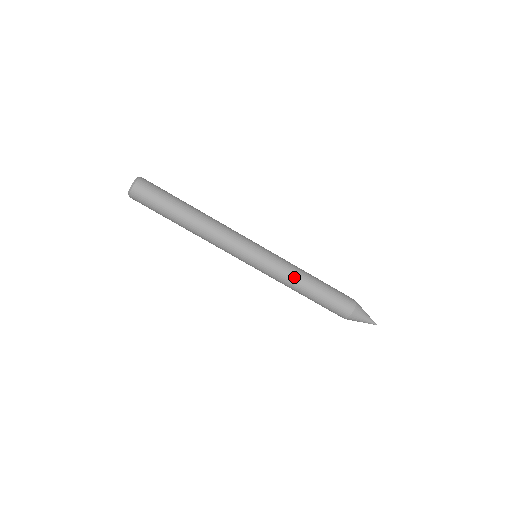
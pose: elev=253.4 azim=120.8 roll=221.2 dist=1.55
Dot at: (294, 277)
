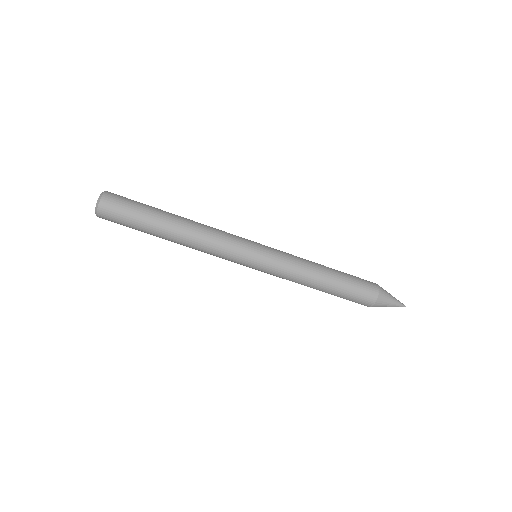
Dot at: (300, 280)
